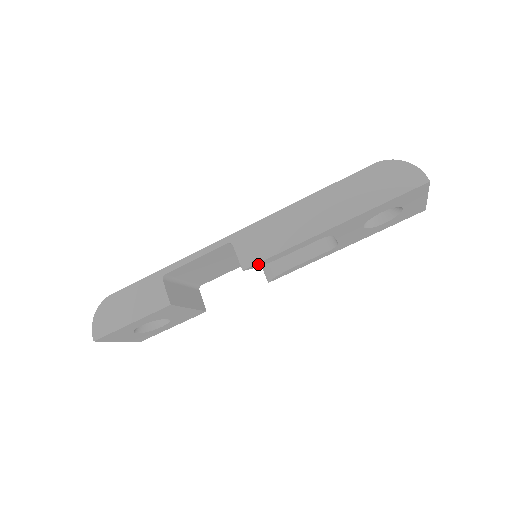
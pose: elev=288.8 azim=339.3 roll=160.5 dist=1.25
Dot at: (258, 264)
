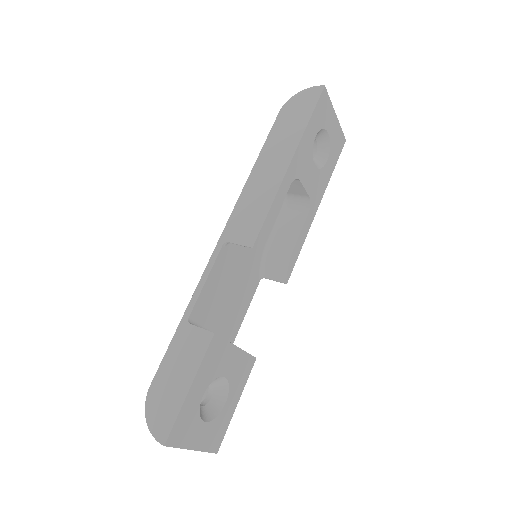
Dot at: (261, 235)
